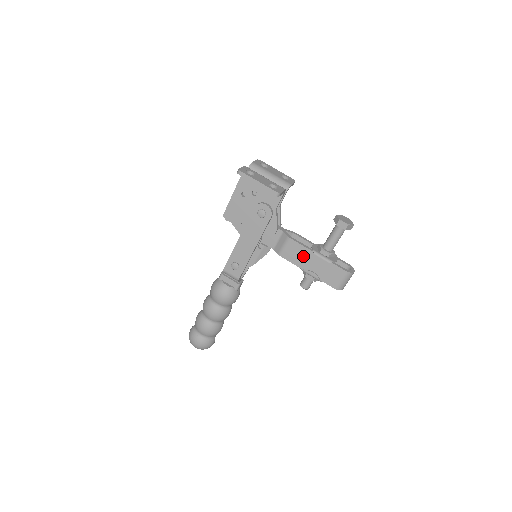
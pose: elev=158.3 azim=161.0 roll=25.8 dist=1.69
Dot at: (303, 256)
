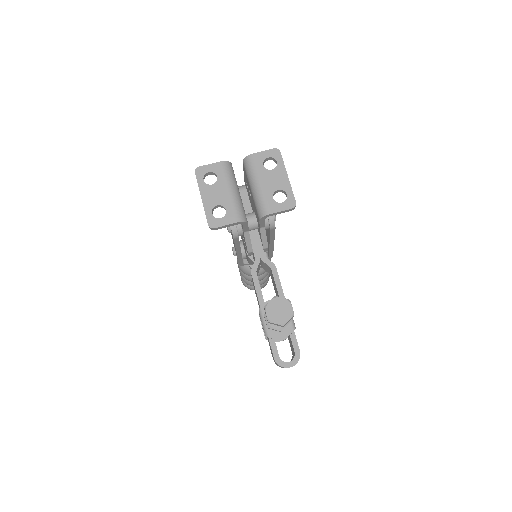
Dot at: (258, 302)
